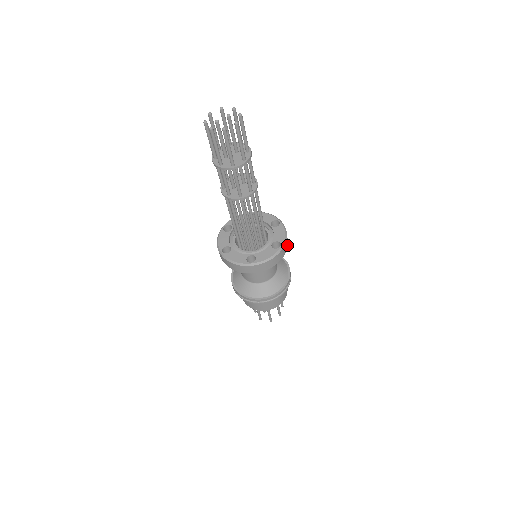
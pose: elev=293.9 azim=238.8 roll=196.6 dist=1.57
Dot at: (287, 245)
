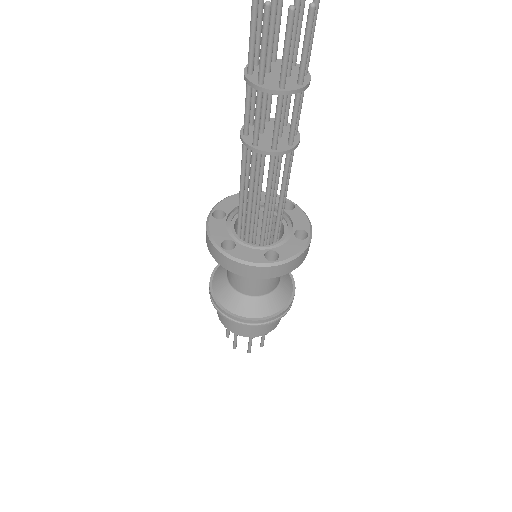
Dot at: (289, 270)
